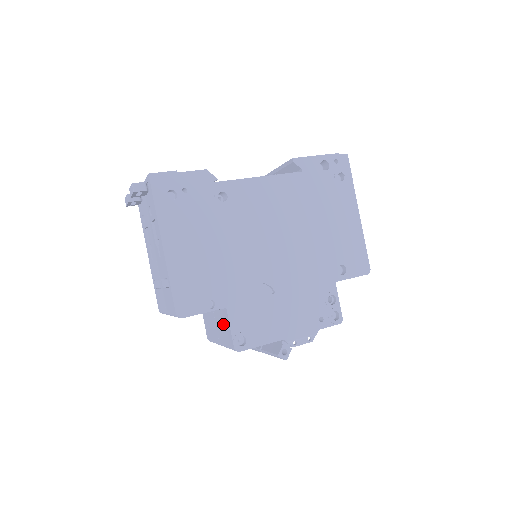
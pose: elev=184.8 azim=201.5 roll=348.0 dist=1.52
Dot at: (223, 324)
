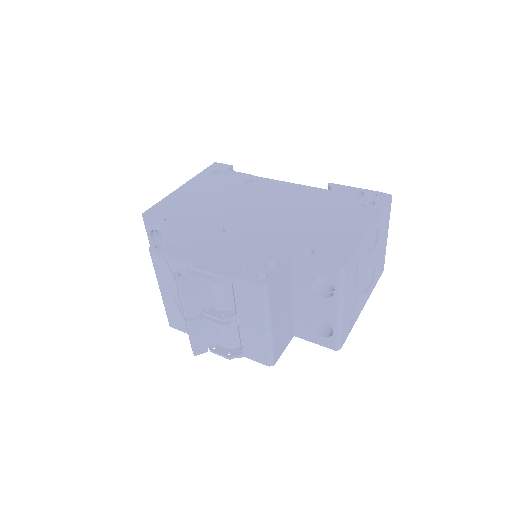
Dot at: occluded
